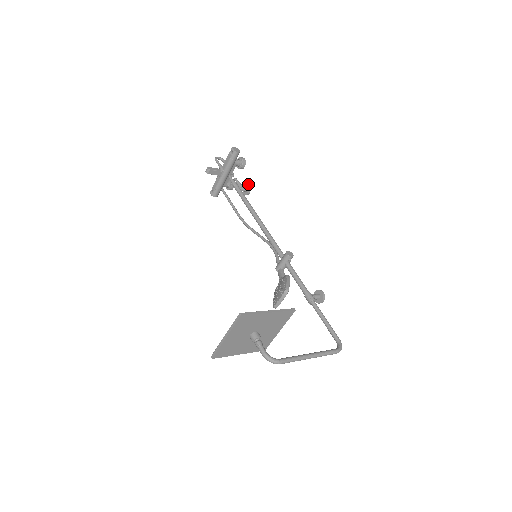
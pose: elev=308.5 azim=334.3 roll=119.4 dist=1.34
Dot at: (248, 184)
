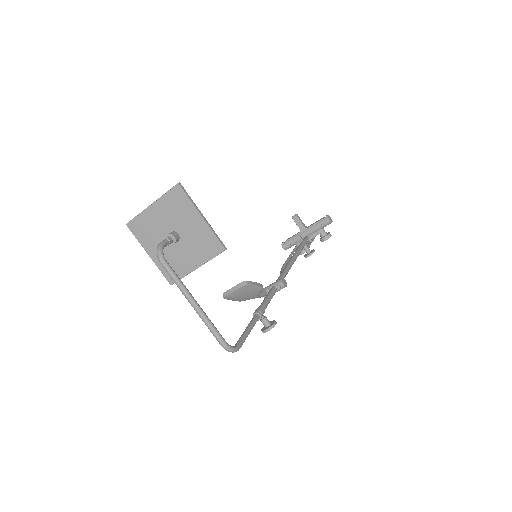
Dot at: occluded
